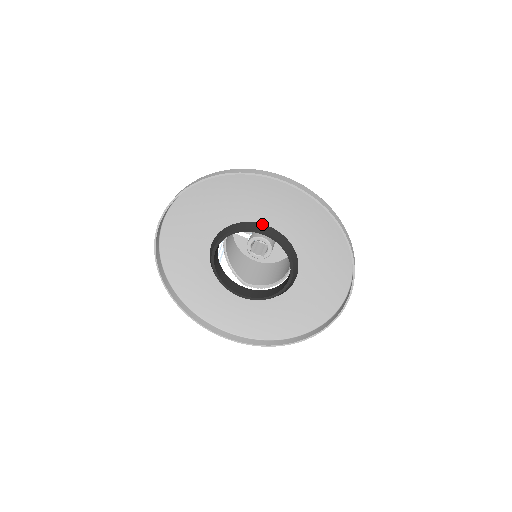
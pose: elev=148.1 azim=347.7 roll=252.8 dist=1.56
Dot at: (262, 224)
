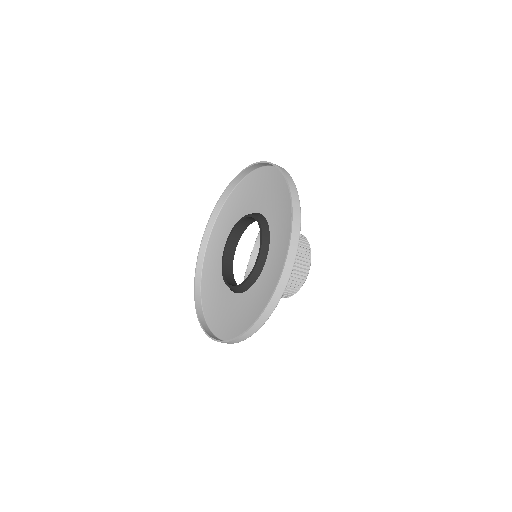
Dot at: (257, 213)
